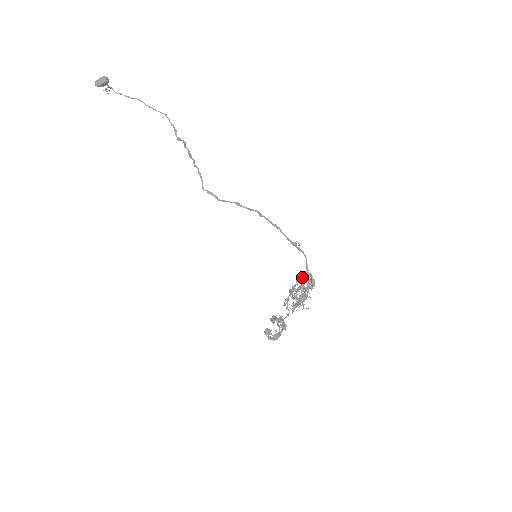
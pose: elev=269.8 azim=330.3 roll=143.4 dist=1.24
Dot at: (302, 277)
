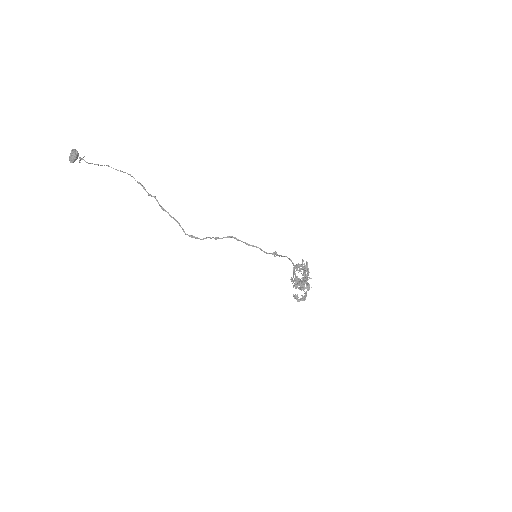
Dot at: (294, 272)
